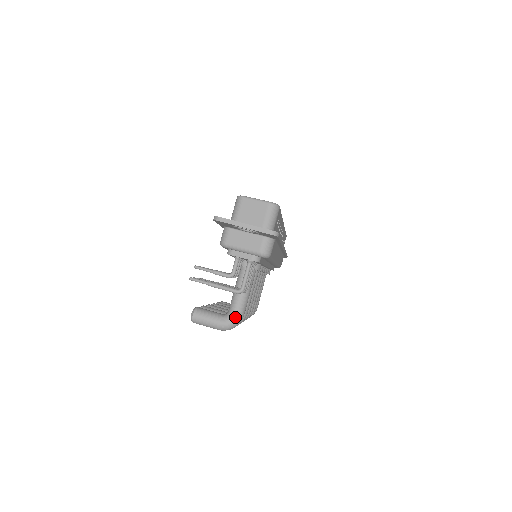
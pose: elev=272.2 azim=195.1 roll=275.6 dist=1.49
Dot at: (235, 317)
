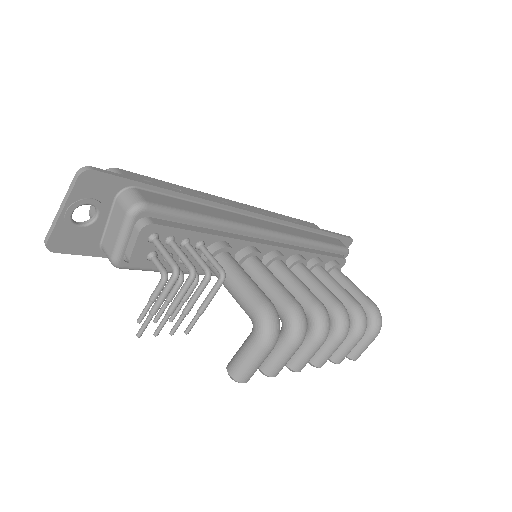
Dot at: (256, 313)
